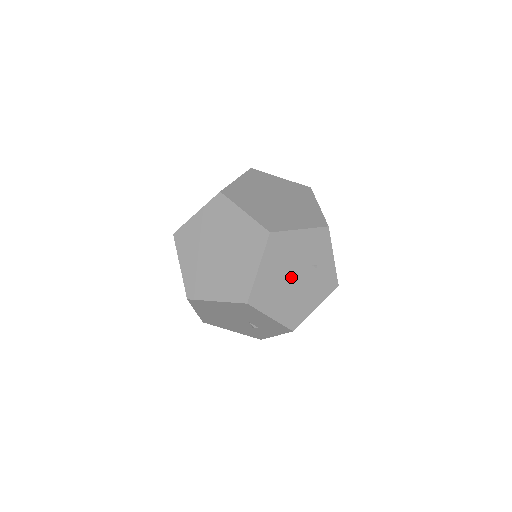
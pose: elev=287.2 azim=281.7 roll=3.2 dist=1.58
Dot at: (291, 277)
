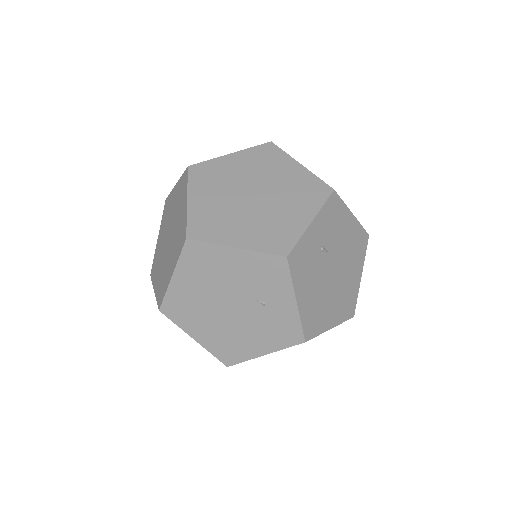
Dot at: (222, 303)
